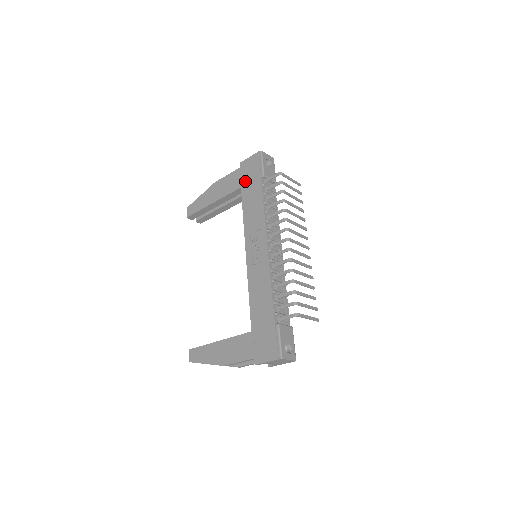
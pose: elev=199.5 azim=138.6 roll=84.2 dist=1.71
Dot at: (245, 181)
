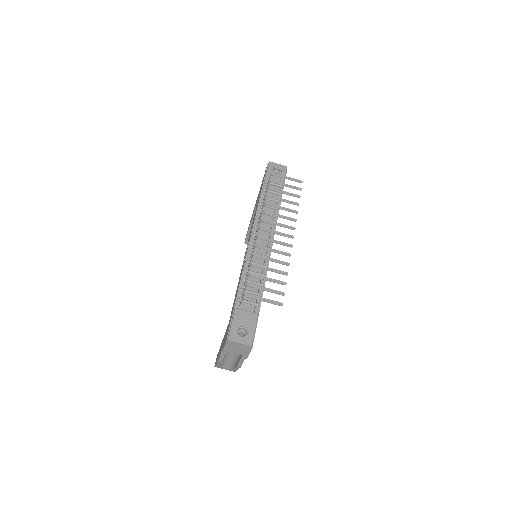
Dot at: (259, 193)
